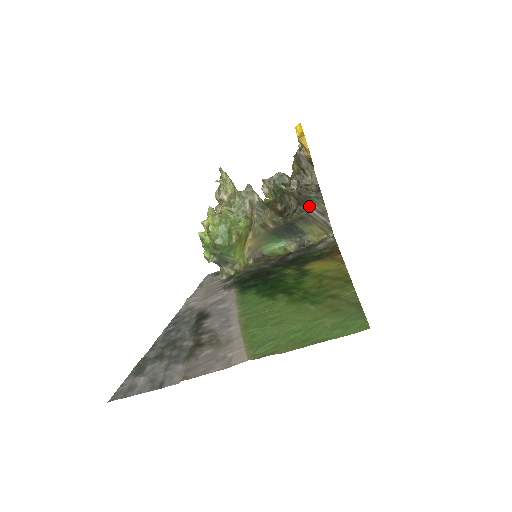
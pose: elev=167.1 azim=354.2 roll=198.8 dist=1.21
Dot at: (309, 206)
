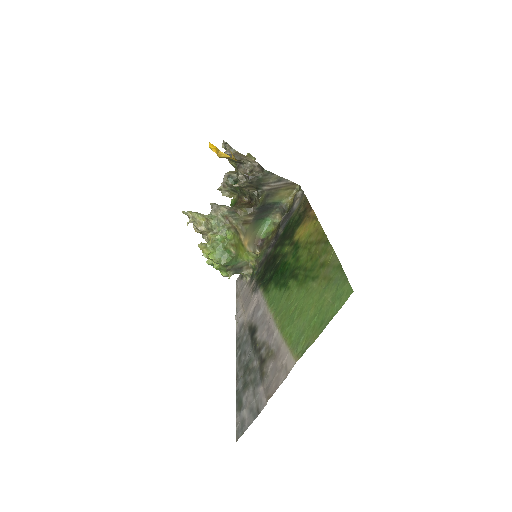
Dot at: (265, 184)
